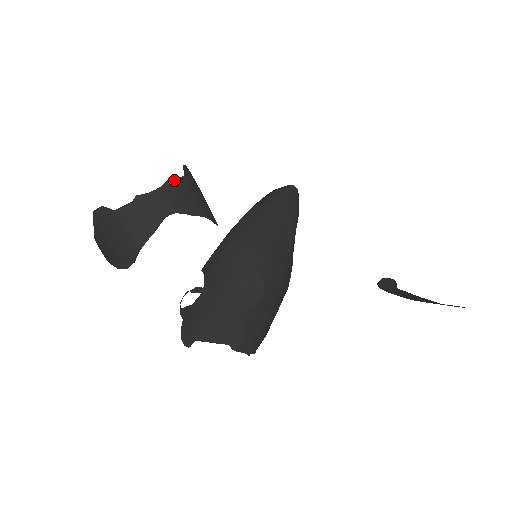
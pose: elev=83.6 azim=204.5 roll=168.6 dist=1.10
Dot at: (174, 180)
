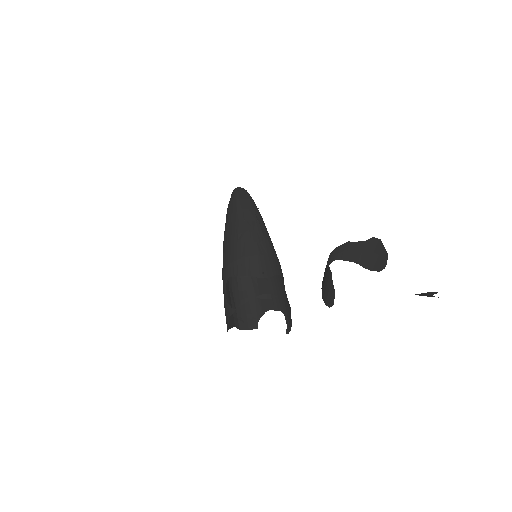
Dot at: (353, 242)
